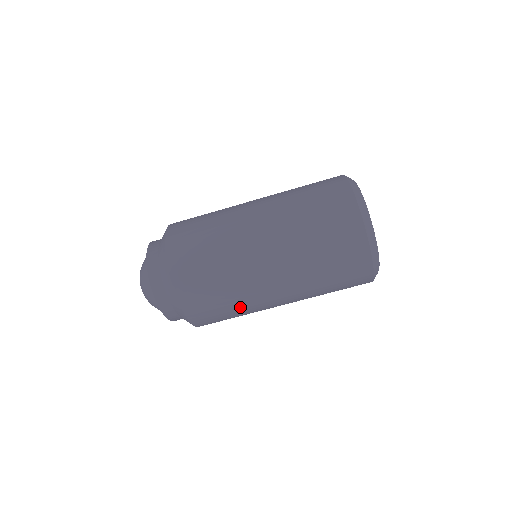
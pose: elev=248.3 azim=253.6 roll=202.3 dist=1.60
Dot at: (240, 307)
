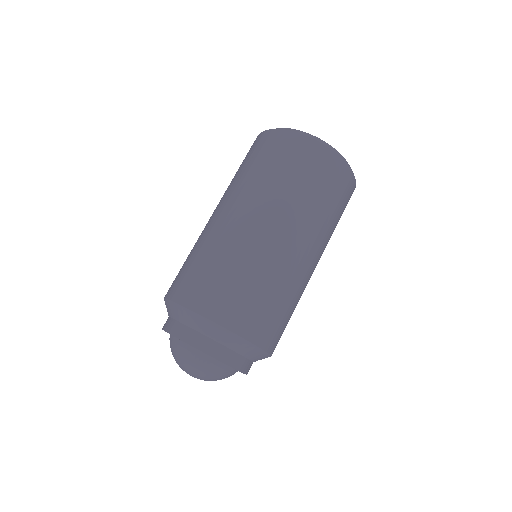
Dot at: (294, 299)
